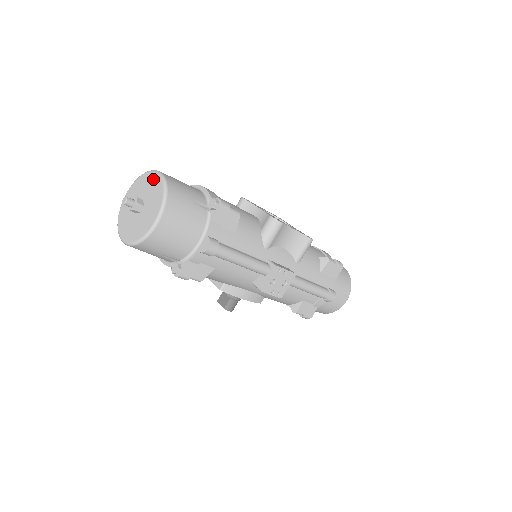
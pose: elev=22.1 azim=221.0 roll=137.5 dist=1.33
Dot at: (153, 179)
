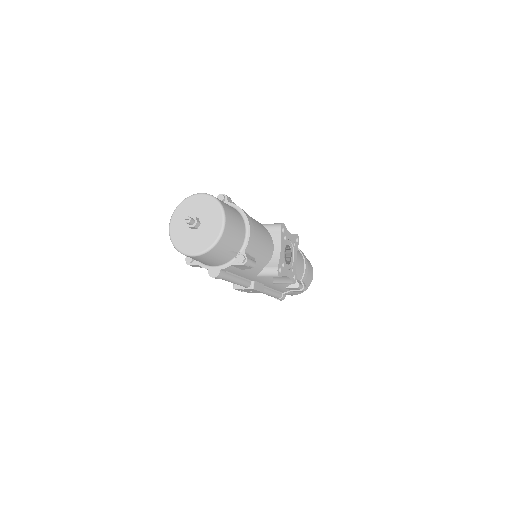
Dot at: (217, 221)
